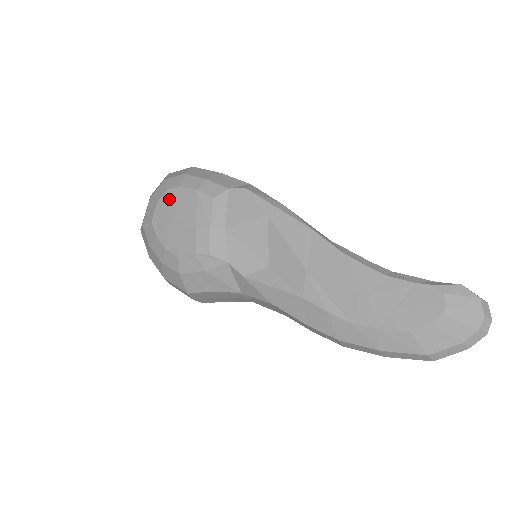
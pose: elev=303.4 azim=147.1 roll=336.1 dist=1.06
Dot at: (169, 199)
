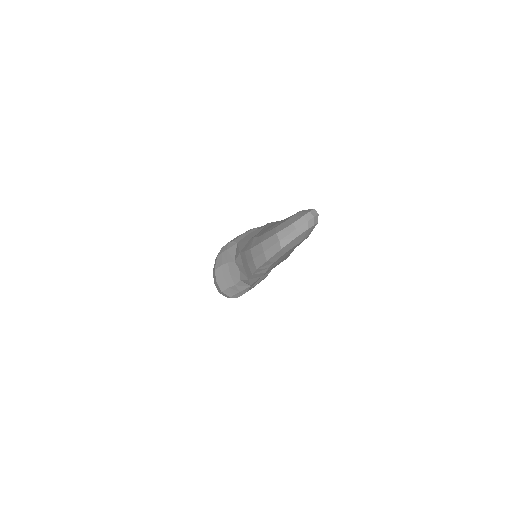
Dot at: occluded
